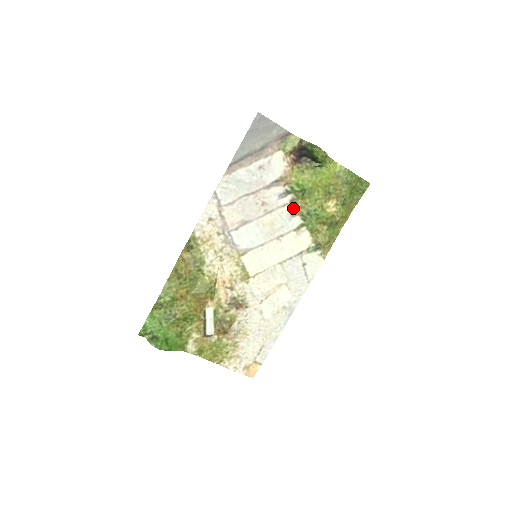
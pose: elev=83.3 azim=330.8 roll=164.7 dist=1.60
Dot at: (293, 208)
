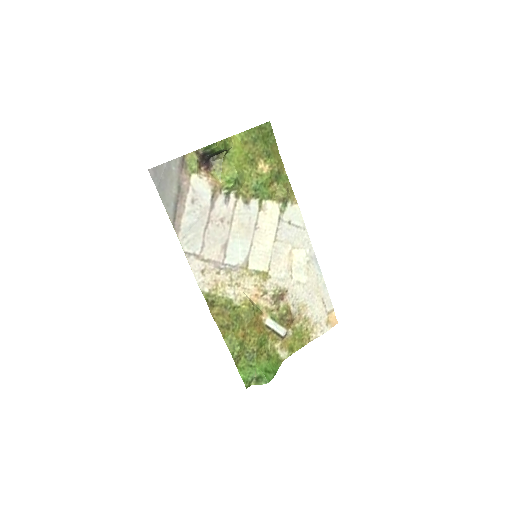
Dot at: (242, 199)
